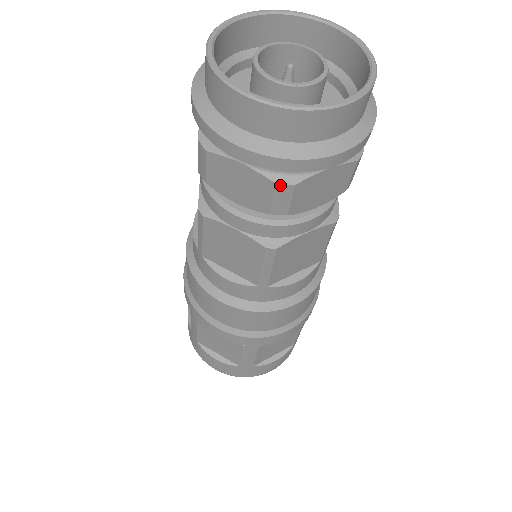
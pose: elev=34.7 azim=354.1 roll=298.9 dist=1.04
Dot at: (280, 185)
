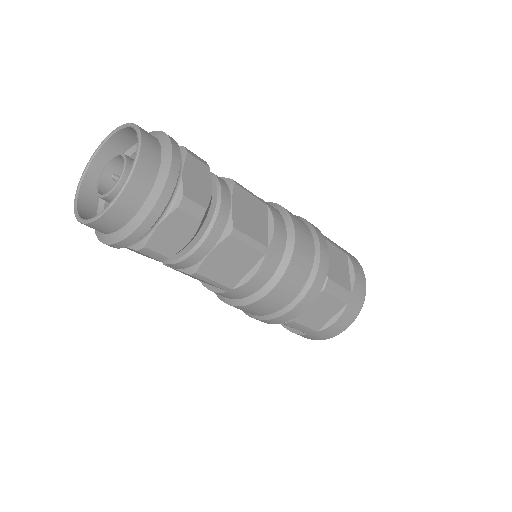
Dot at: (180, 205)
